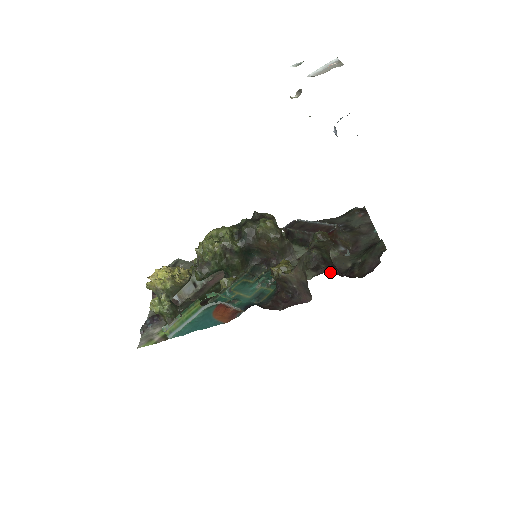
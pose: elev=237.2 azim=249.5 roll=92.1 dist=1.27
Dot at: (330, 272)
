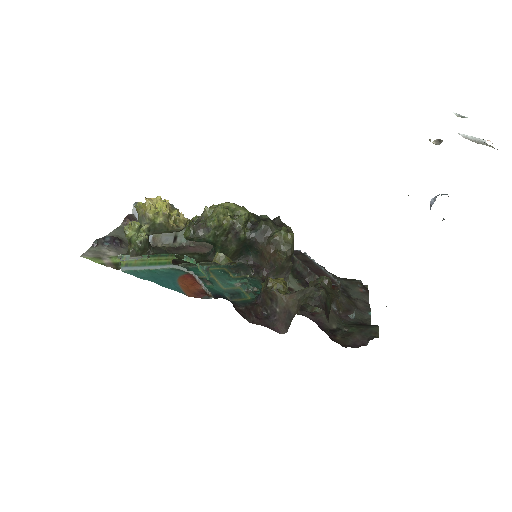
Dot at: (313, 320)
